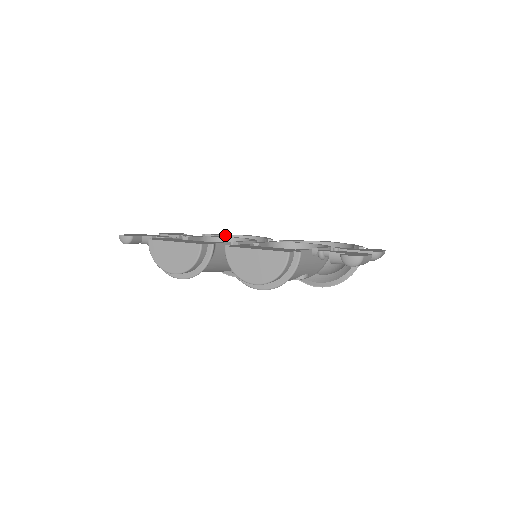
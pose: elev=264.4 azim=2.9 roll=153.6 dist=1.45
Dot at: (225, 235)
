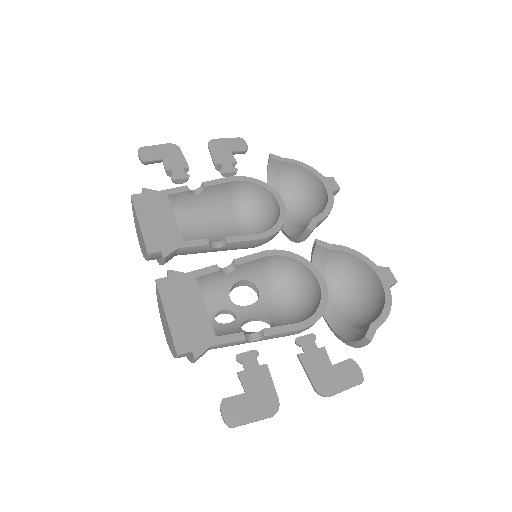
Dot at: (299, 165)
